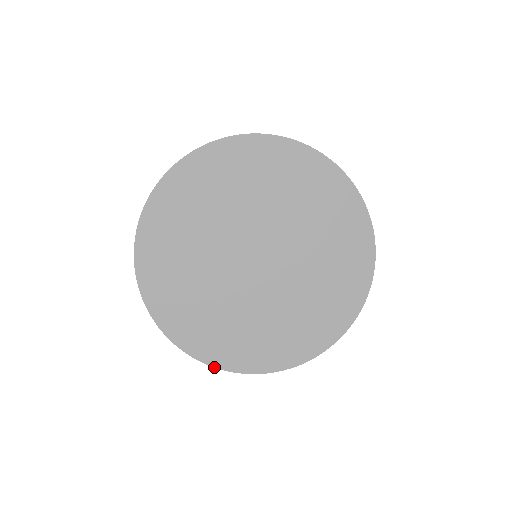
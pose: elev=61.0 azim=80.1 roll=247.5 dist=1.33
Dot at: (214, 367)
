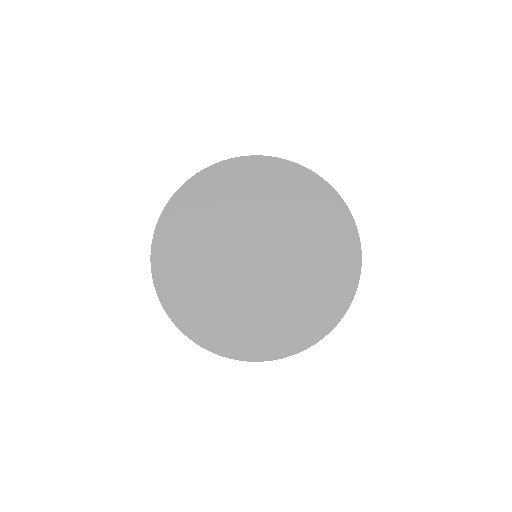
Dot at: (183, 333)
